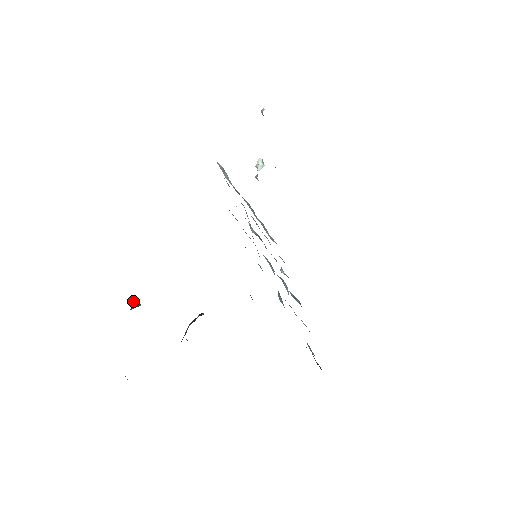
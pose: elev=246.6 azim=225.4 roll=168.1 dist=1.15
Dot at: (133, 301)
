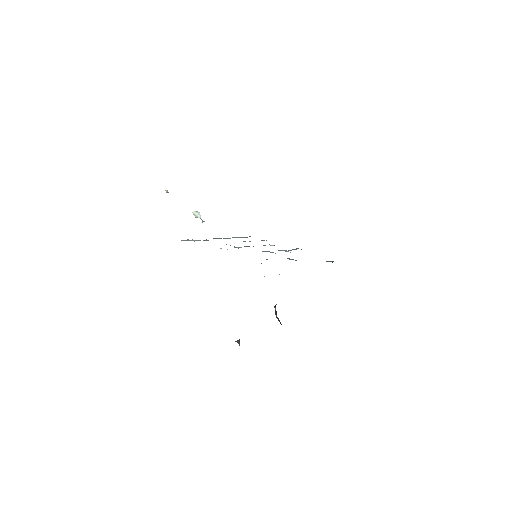
Dot at: occluded
